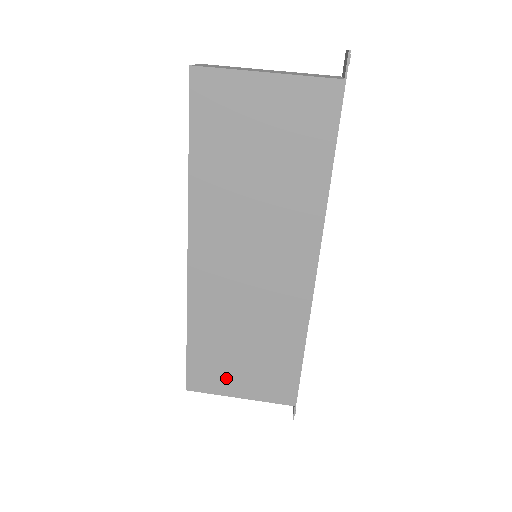
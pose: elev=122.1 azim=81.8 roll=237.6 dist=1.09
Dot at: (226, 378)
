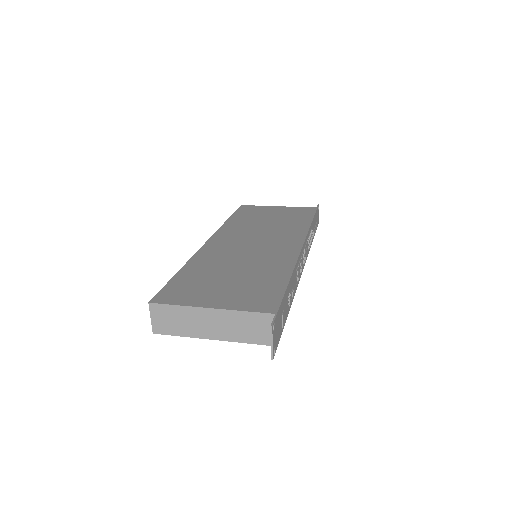
Dot at: (202, 294)
